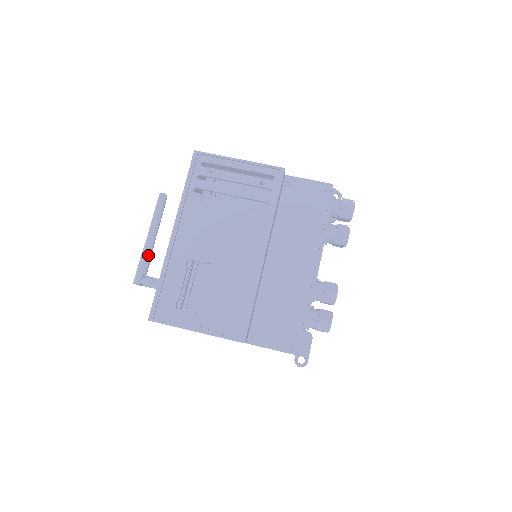
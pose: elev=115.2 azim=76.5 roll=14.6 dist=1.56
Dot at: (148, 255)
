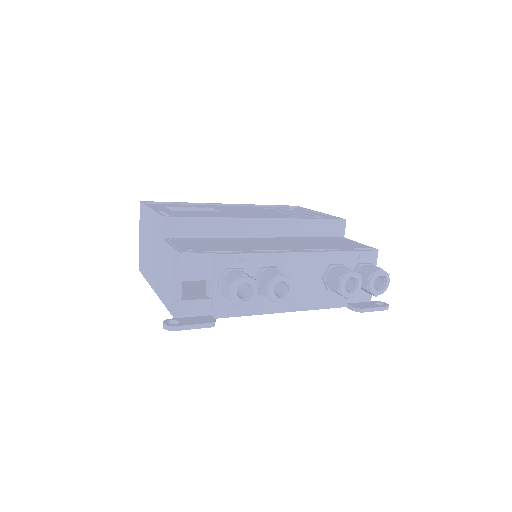
Dot at: occluded
